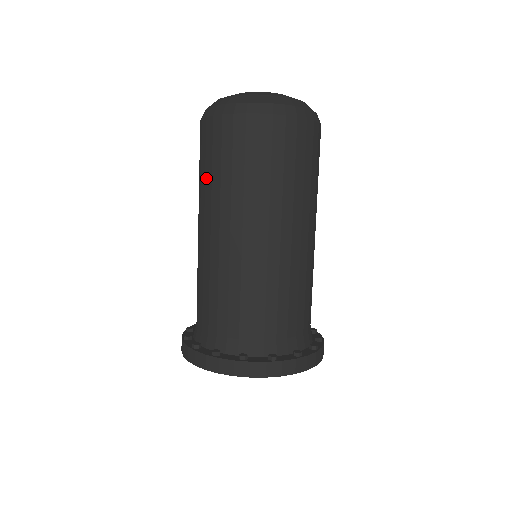
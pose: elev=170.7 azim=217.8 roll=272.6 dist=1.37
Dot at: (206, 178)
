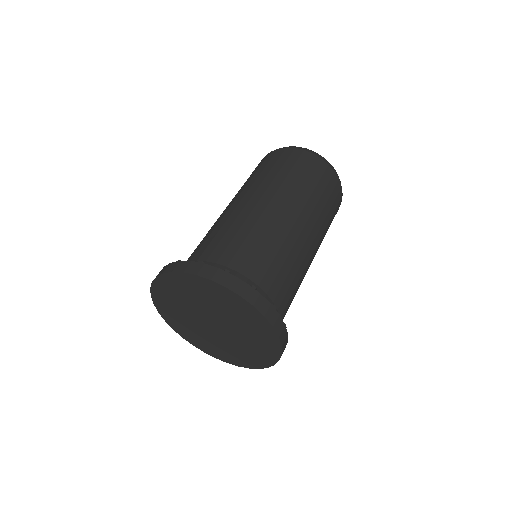
Dot at: (270, 173)
